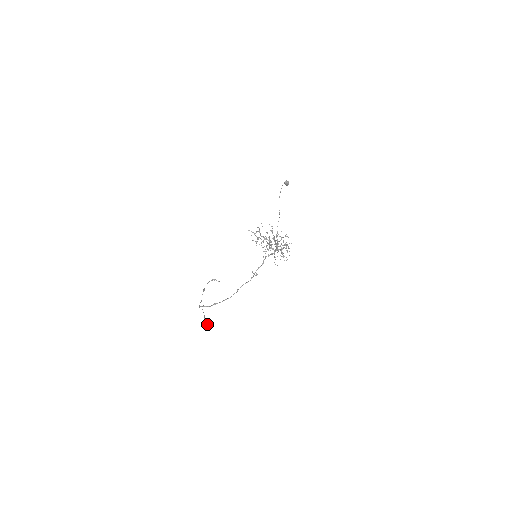
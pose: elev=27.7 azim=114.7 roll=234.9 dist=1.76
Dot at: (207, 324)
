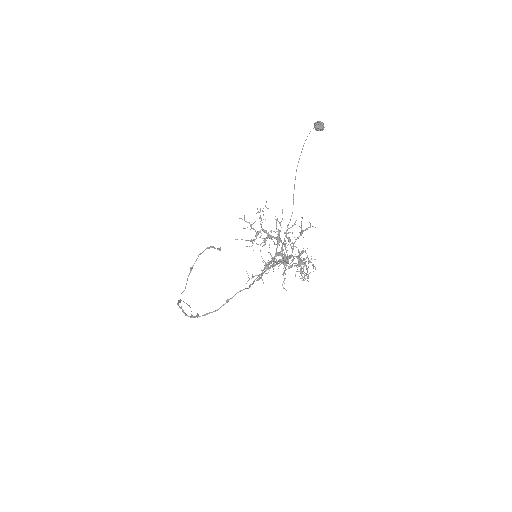
Dot at: (197, 314)
